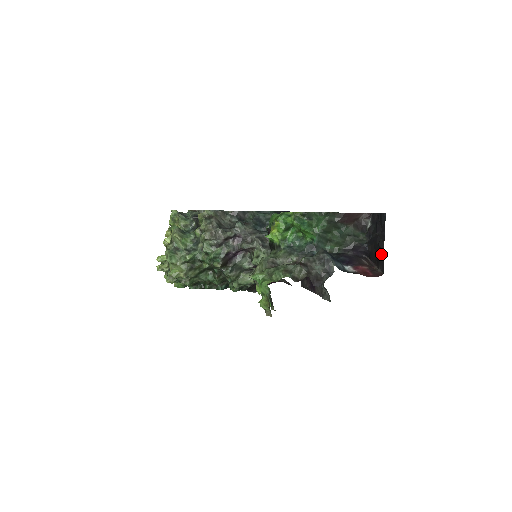
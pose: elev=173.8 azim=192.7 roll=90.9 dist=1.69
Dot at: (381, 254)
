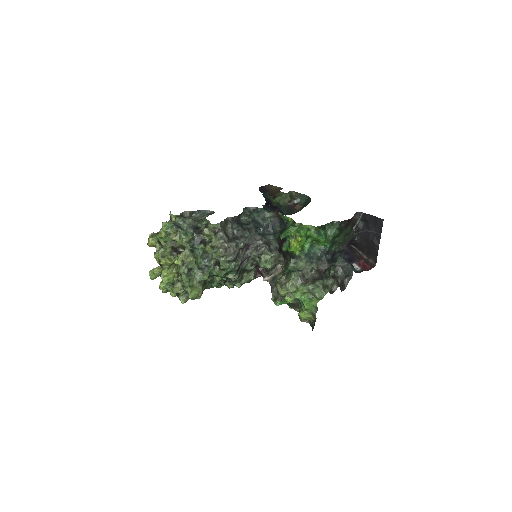
Dot at: (375, 249)
